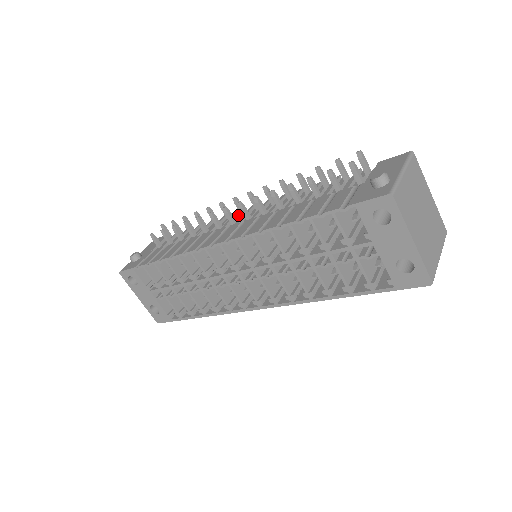
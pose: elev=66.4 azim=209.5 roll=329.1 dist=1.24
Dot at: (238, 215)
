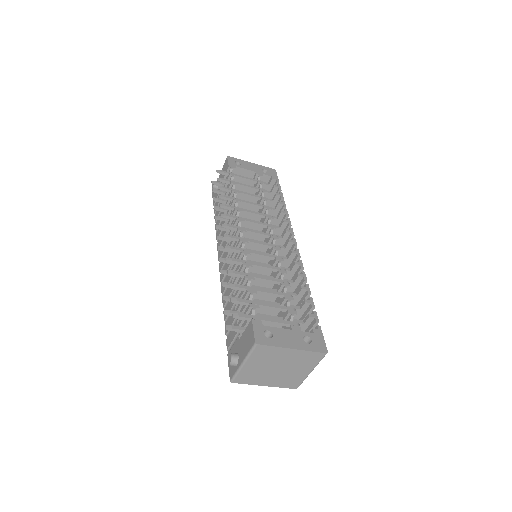
Dot at: (236, 224)
